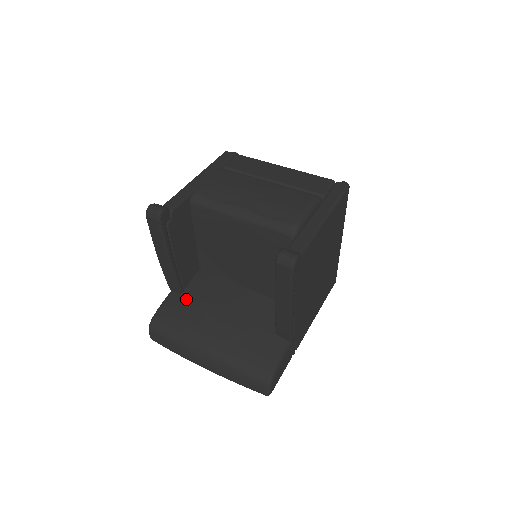
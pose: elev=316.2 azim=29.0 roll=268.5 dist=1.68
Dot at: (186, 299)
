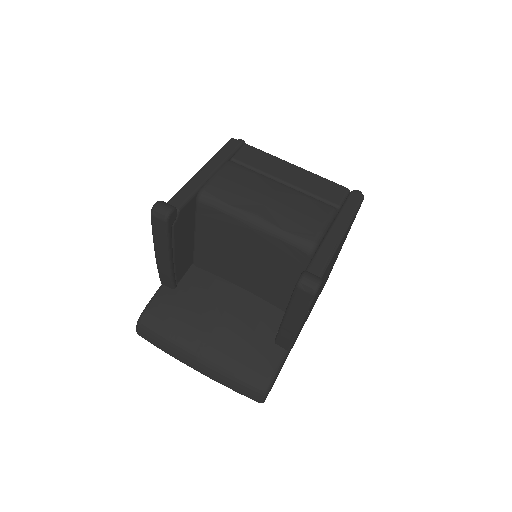
Dot at: (179, 296)
